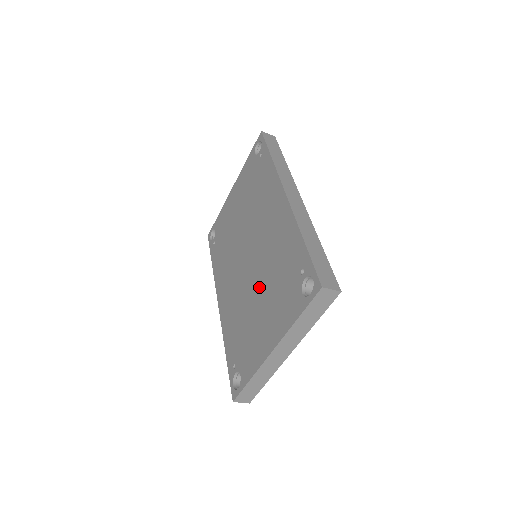
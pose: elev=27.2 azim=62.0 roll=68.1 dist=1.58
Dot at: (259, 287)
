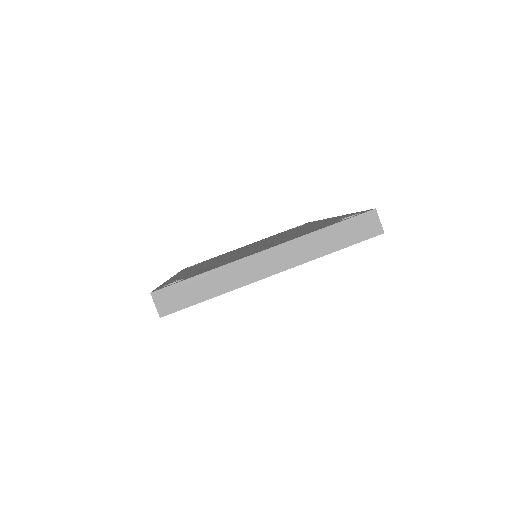
Dot at: occluded
